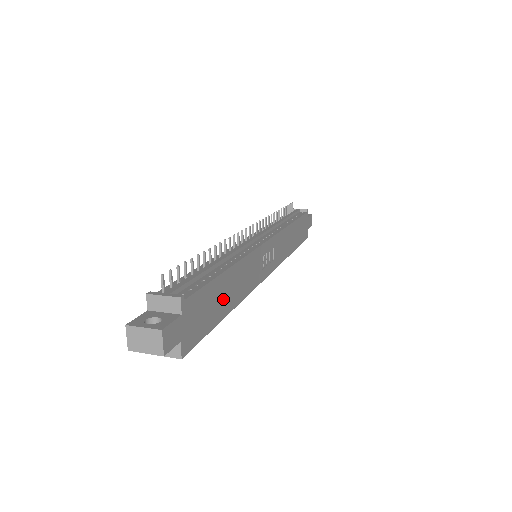
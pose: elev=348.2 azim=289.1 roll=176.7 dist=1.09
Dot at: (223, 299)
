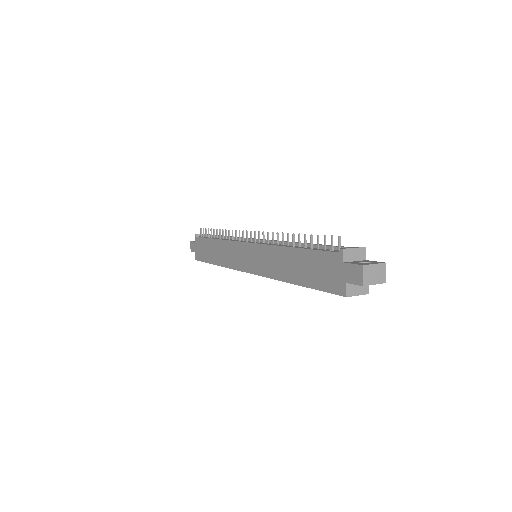
Dot at: occluded
